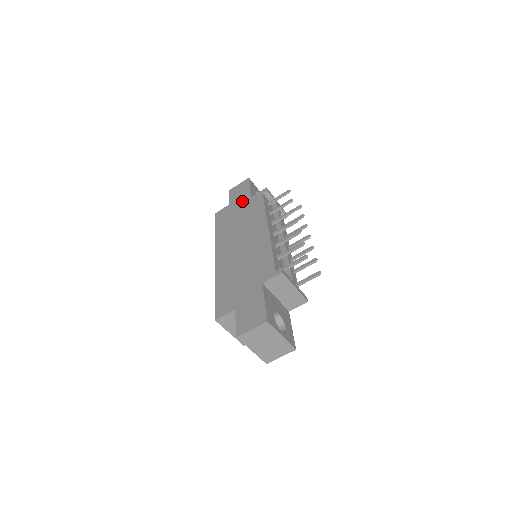
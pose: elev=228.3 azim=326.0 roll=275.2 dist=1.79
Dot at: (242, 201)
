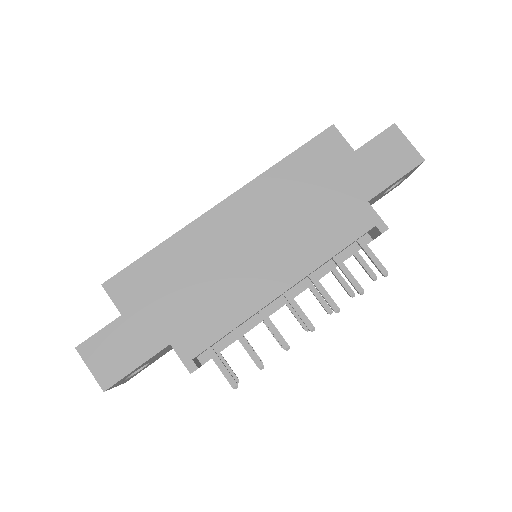
Dot at: (359, 183)
